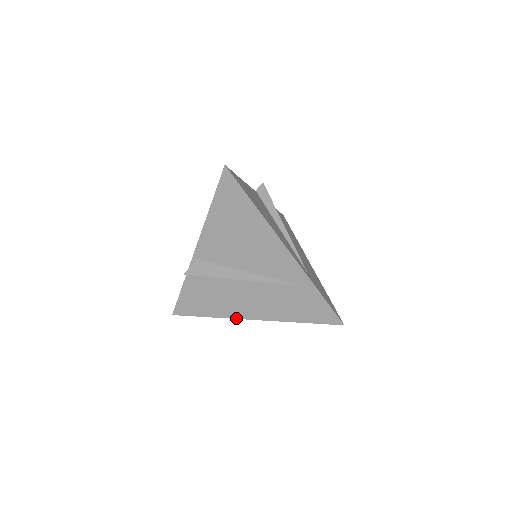
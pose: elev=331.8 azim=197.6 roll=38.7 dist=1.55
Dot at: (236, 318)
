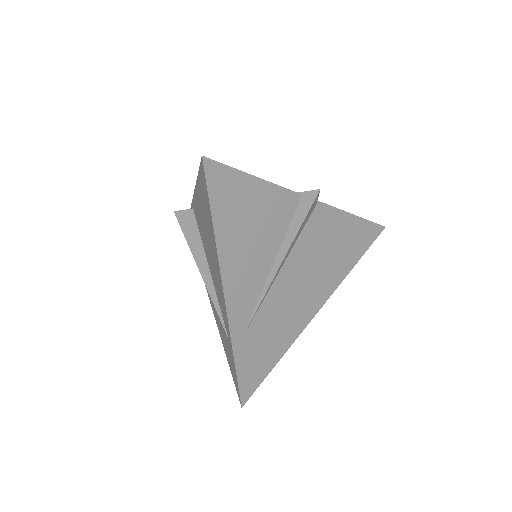
Dot at: occluded
